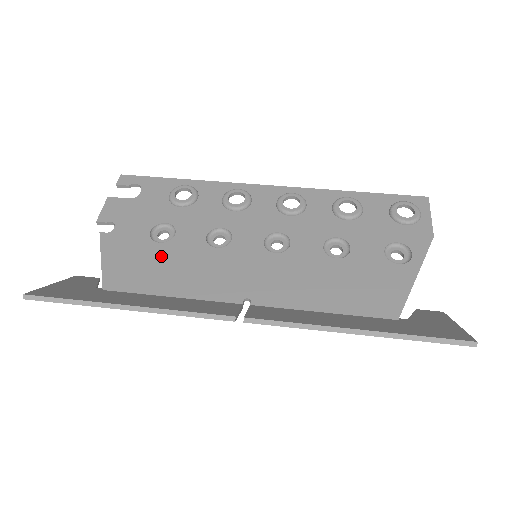
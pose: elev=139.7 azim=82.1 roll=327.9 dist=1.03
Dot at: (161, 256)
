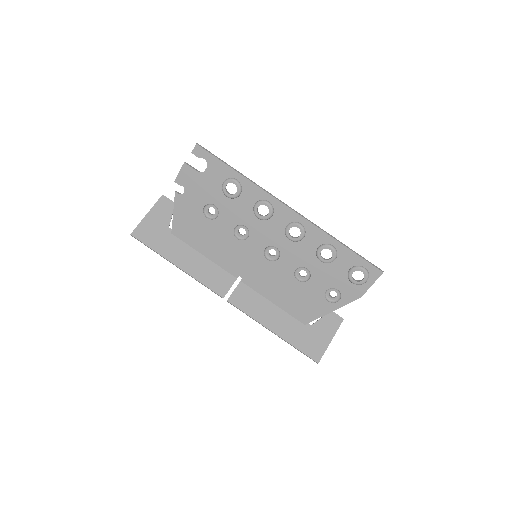
Dot at: (206, 228)
